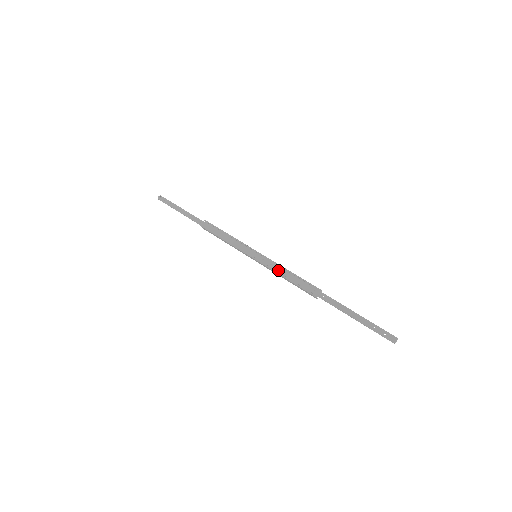
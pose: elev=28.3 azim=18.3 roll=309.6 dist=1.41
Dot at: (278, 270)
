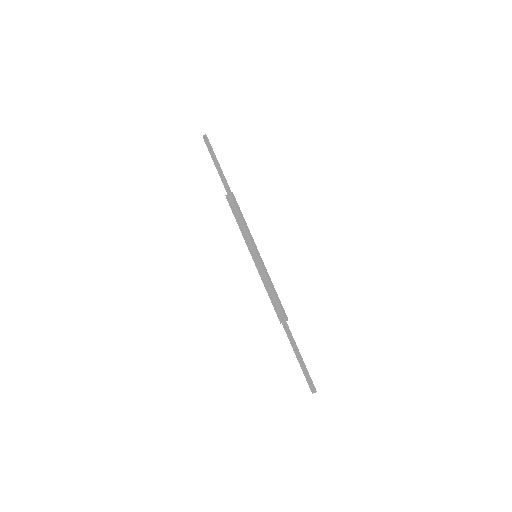
Dot at: (265, 282)
